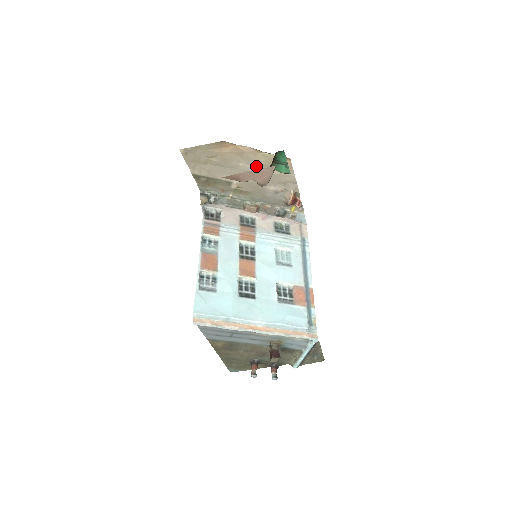
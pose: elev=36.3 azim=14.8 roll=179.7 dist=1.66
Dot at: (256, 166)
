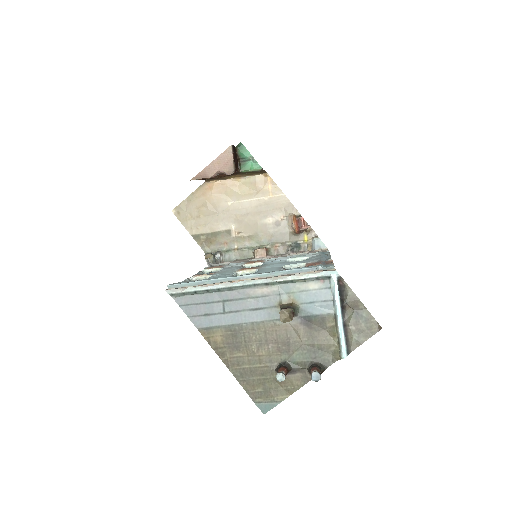
Dot at: (244, 199)
